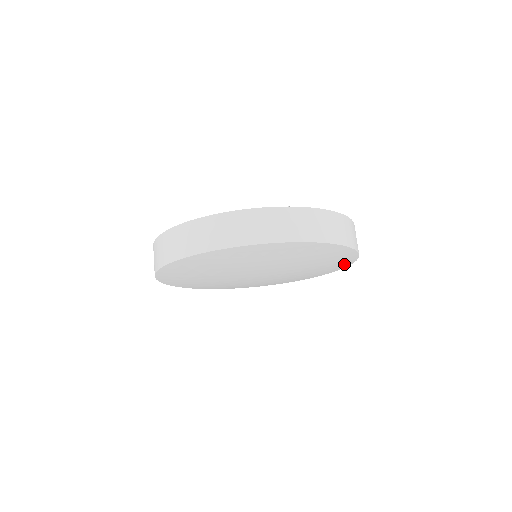
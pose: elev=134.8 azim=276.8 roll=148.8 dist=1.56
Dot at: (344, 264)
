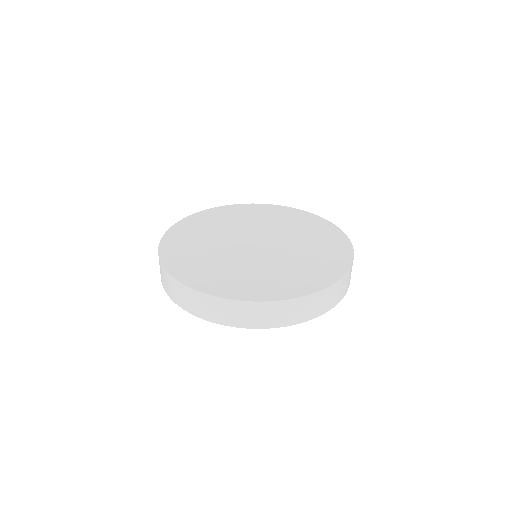
Dot at: occluded
